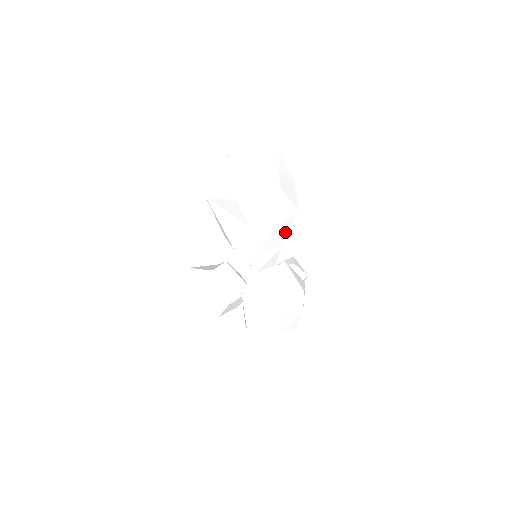
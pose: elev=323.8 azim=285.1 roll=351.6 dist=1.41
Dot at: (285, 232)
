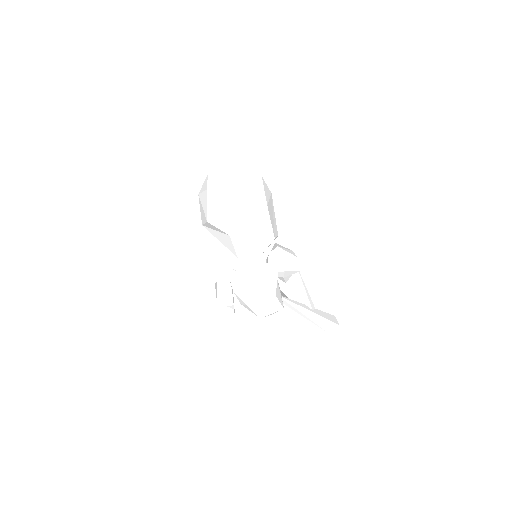
Dot at: (269, 227)
